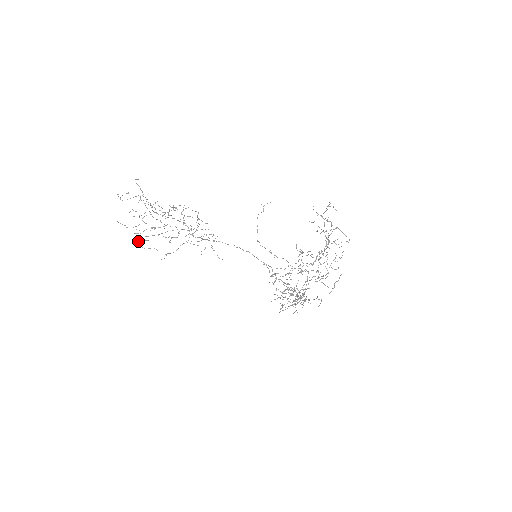
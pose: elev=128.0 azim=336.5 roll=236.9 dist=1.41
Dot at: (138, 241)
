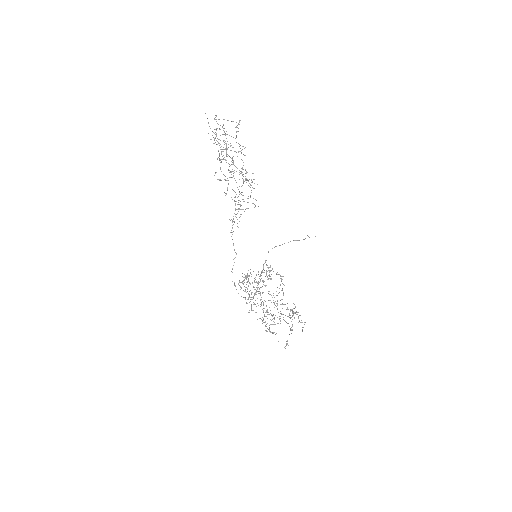
Dot at: (215, 129)
